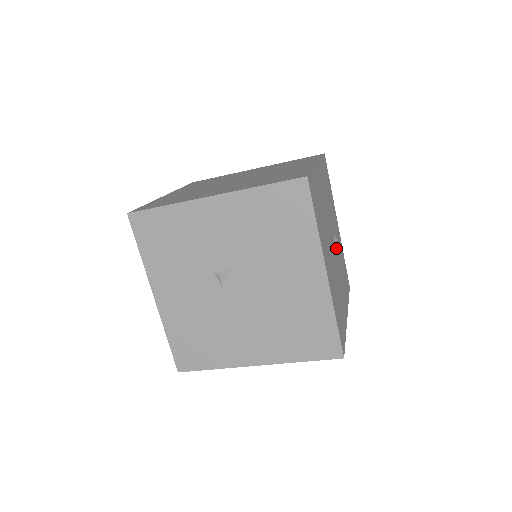
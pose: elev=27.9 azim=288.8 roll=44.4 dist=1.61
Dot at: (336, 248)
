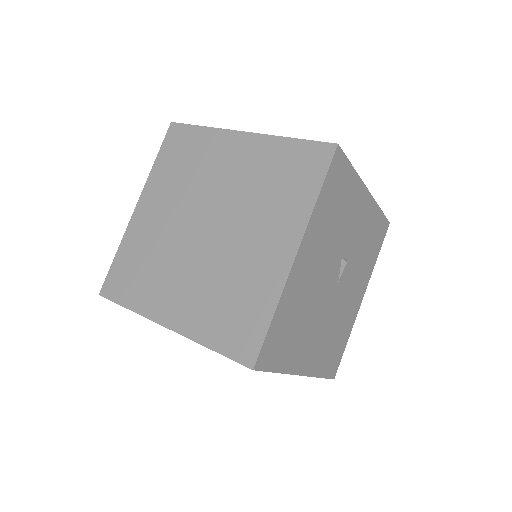
Dot at: (348, 262)
